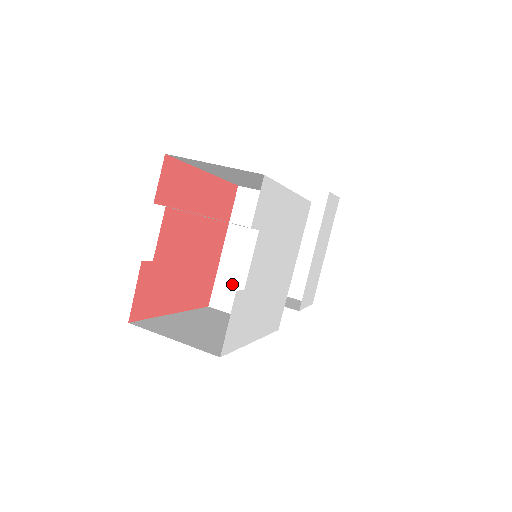
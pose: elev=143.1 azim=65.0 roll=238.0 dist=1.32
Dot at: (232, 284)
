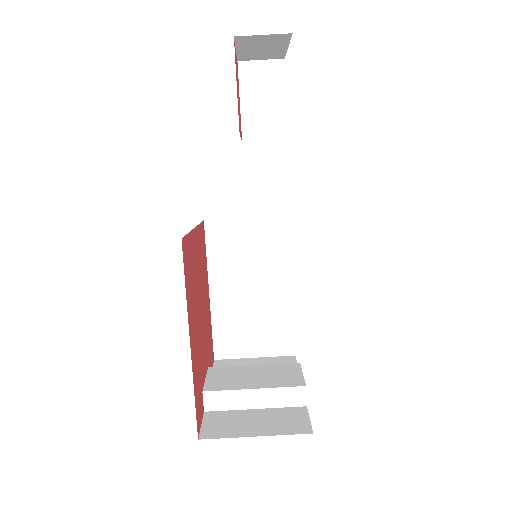
Dot at: occluded
